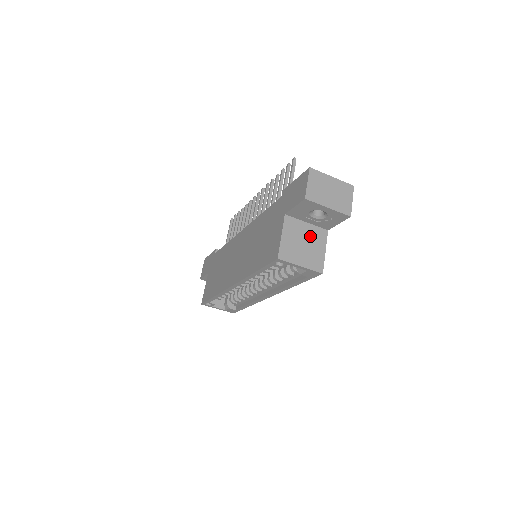
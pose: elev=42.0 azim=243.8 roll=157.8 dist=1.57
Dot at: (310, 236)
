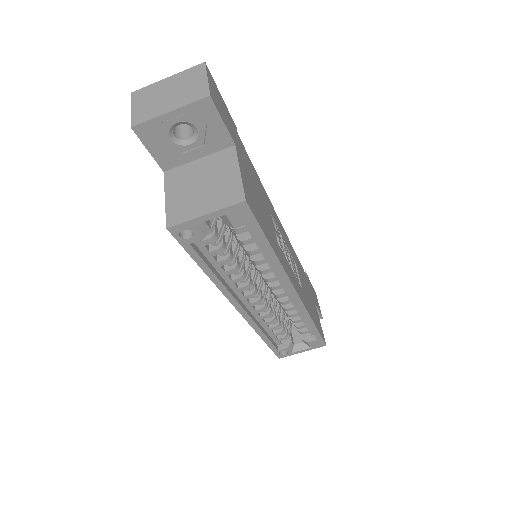
Dot at: (209, 170)
